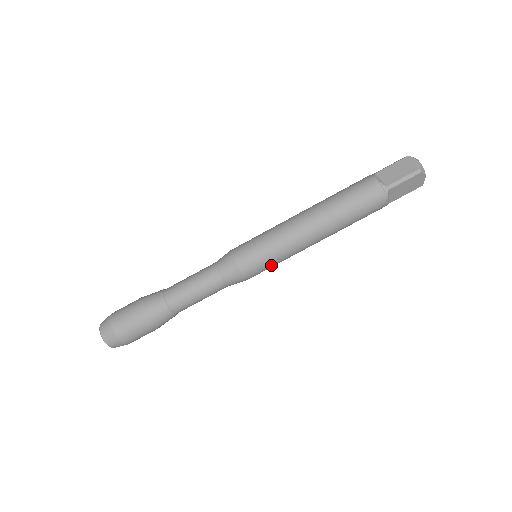
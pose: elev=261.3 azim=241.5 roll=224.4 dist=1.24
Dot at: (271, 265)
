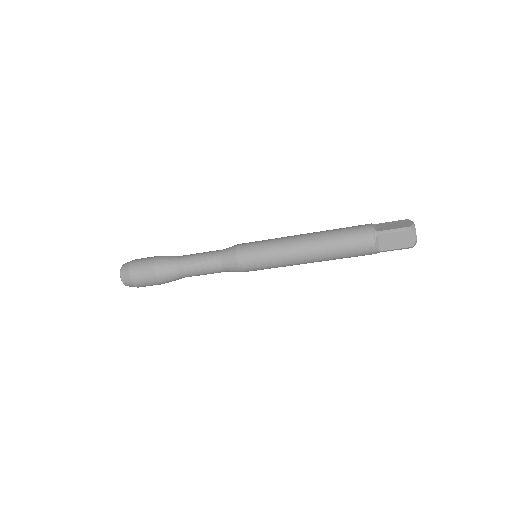
Dot at: occluded
